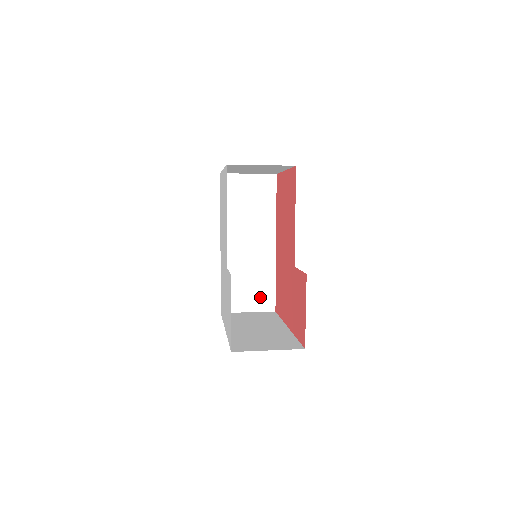
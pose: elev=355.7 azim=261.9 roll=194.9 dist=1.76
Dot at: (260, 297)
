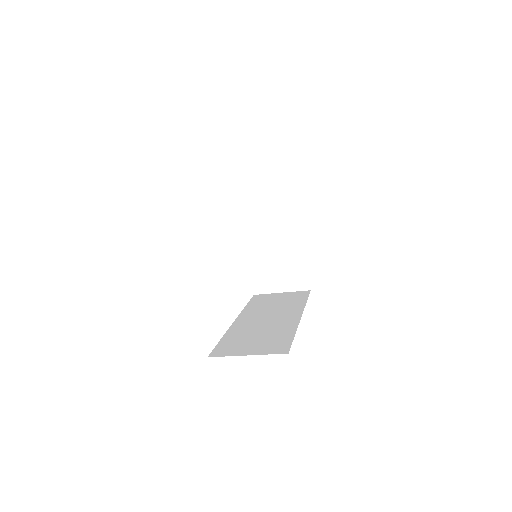
Dot at: (269, 345)
